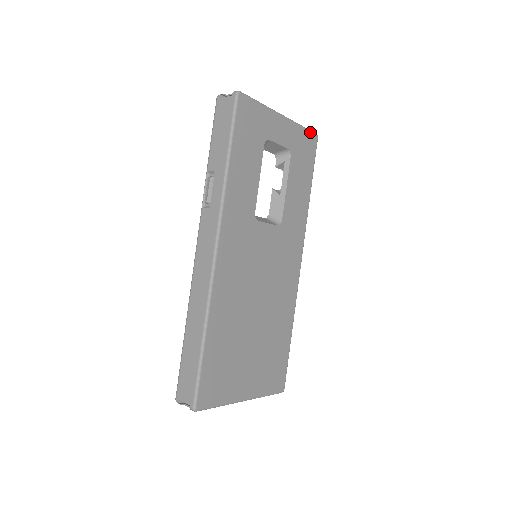
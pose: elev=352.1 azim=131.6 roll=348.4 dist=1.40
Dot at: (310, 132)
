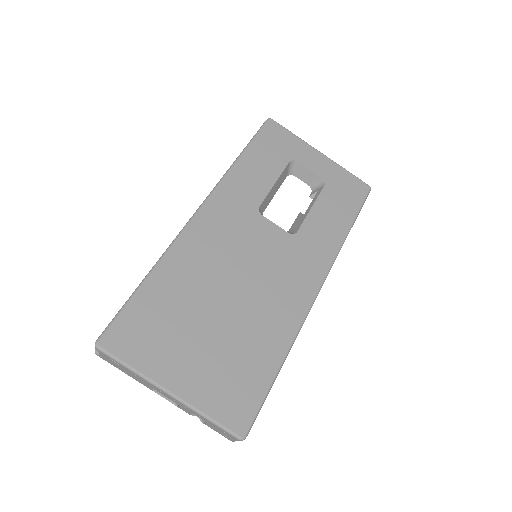
Dot at: (359, 179)
